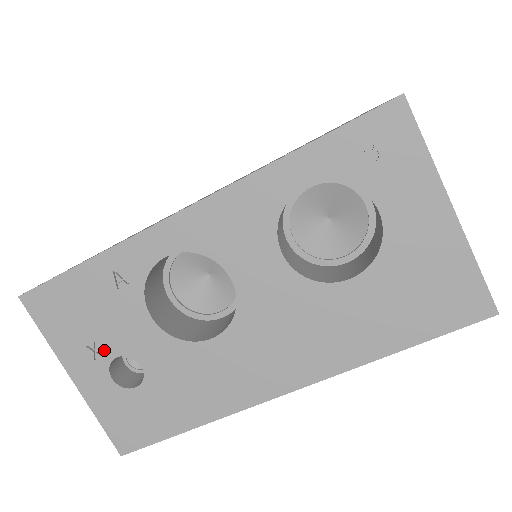
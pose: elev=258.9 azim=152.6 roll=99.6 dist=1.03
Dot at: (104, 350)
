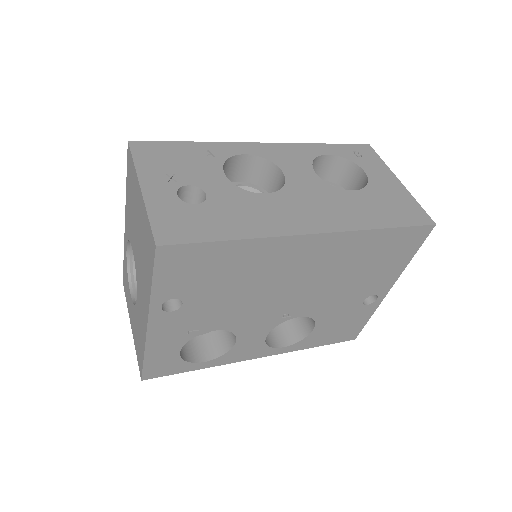
Dot at: (180, 179)
